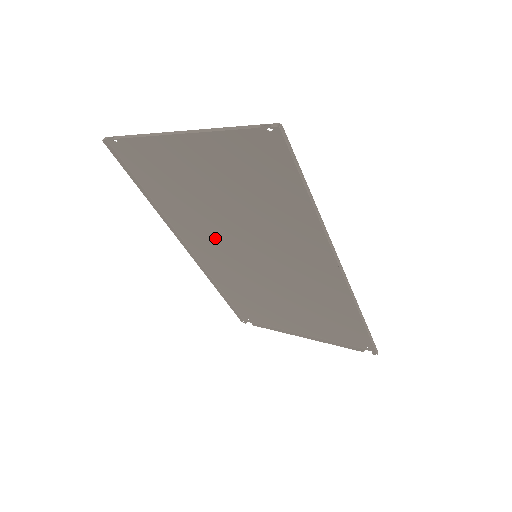
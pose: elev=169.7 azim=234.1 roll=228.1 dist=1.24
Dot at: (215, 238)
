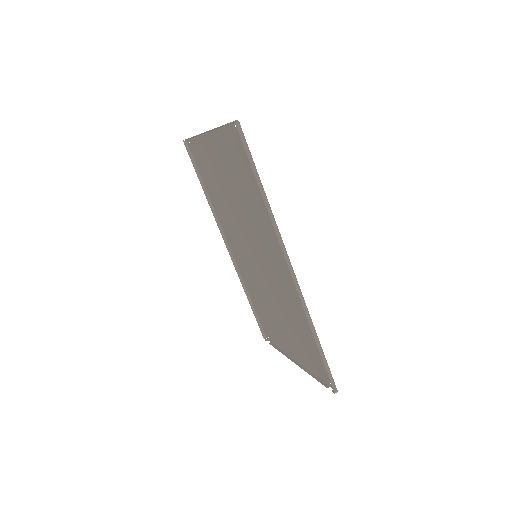
Dot at: (237, 236)
